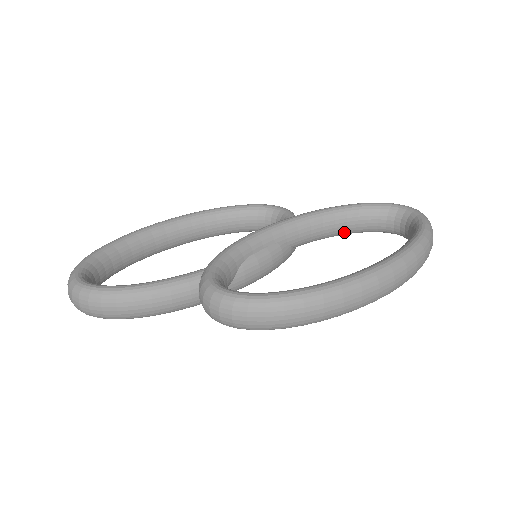
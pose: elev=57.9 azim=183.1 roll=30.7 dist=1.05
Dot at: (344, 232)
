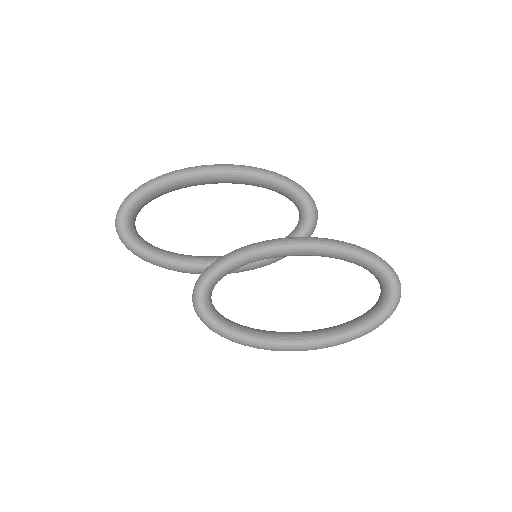
Dot at: occluded
